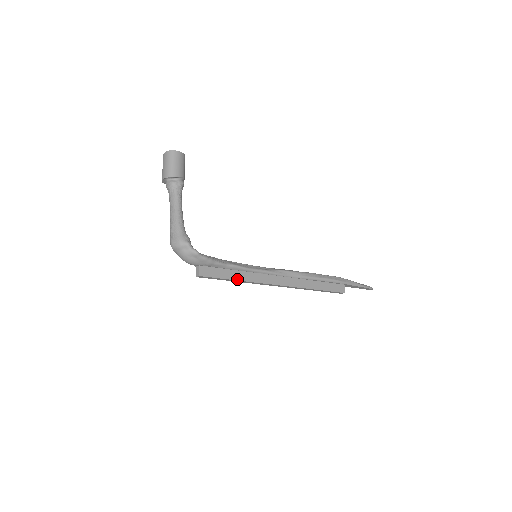
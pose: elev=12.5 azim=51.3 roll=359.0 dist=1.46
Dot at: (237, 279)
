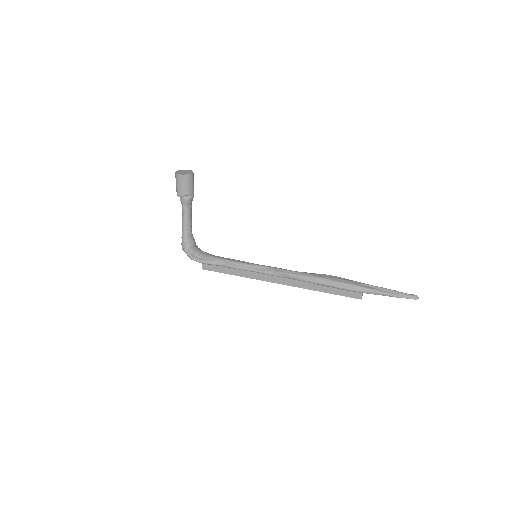
Dot at: (234, 274)
